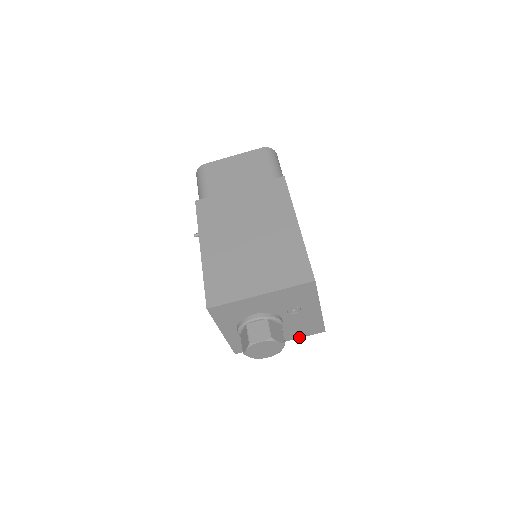
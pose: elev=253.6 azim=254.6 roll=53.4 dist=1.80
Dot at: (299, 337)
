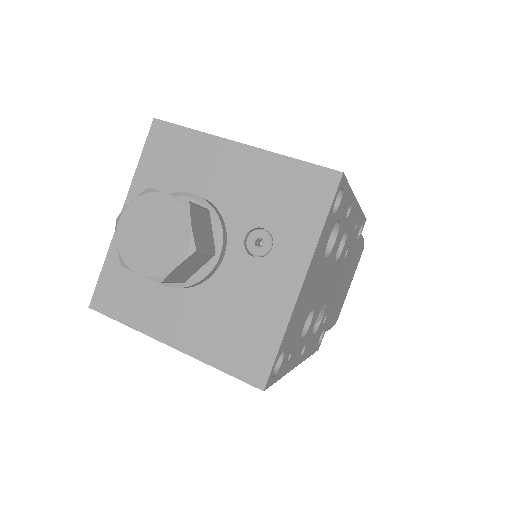
Dot at: (210, 361)
